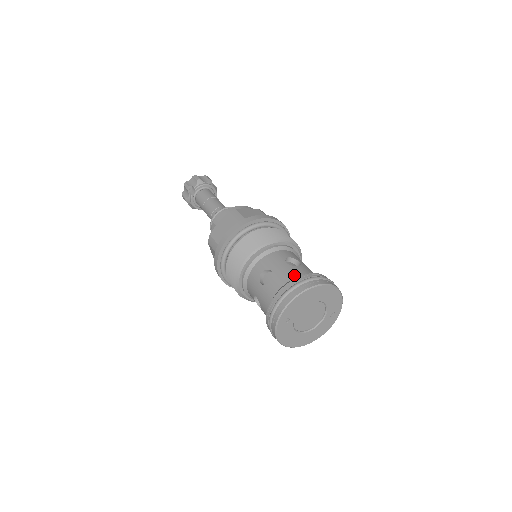
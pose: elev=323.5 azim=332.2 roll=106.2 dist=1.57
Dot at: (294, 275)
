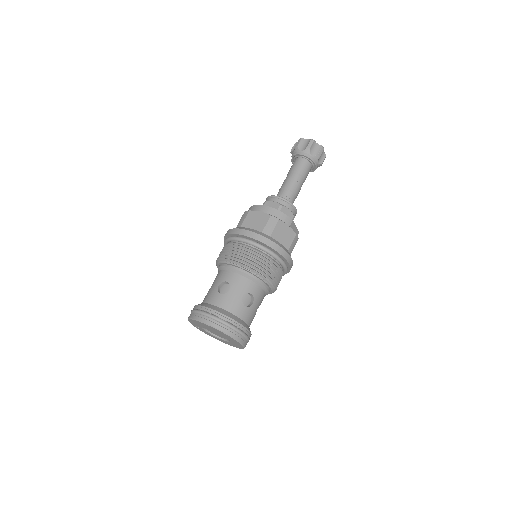
Dot at: (208, 300)
